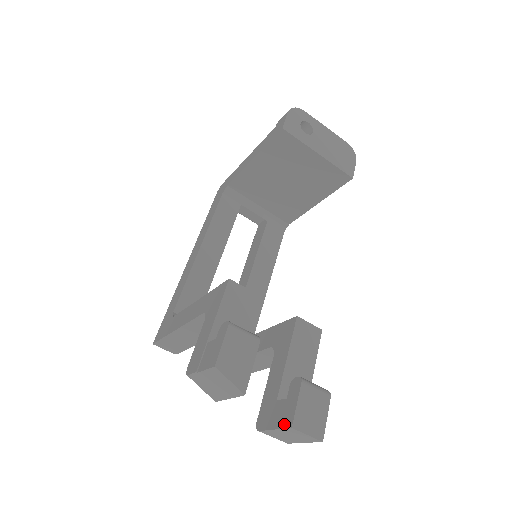
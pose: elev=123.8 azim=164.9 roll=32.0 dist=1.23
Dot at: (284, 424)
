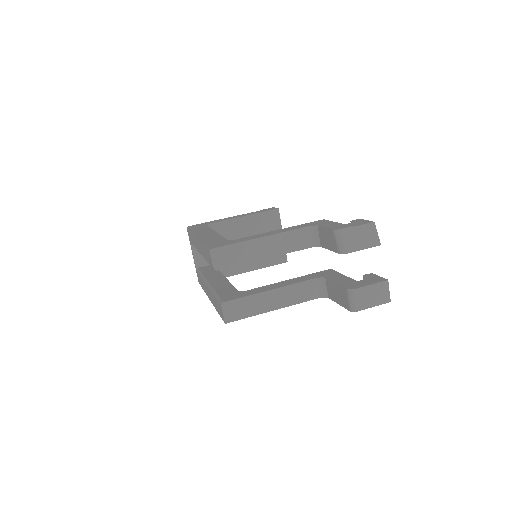
Dot at: (379, 281)
